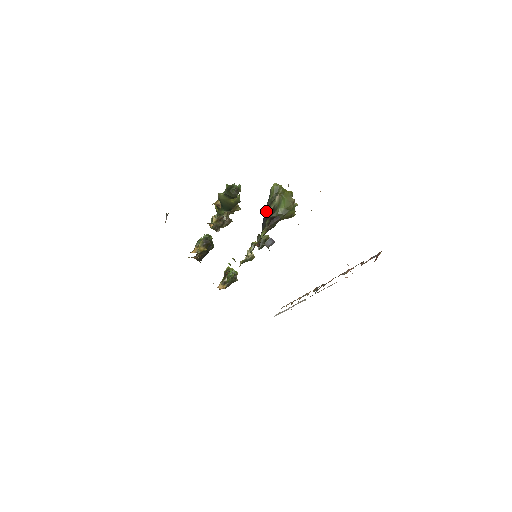
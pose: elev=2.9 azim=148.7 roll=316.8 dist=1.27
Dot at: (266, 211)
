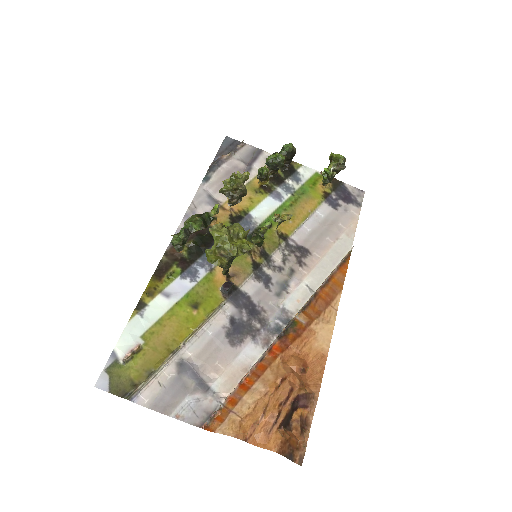
Dot at: occluded
